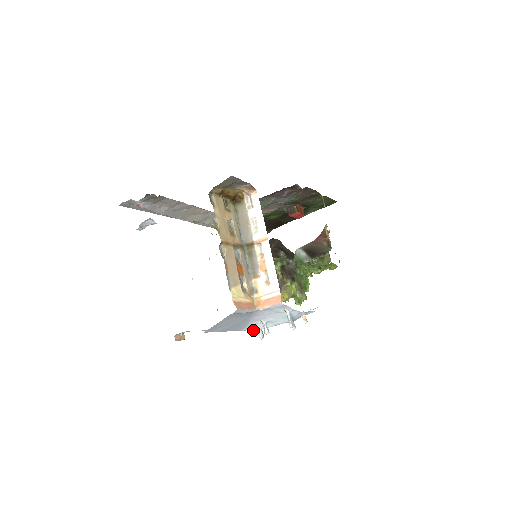
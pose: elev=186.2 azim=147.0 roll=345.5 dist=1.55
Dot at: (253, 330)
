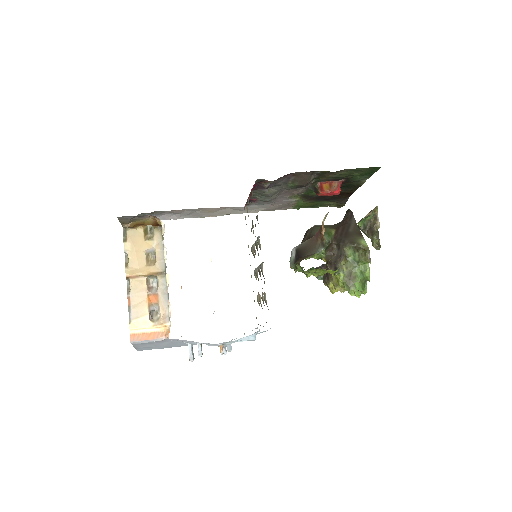
Dot at: occluded
